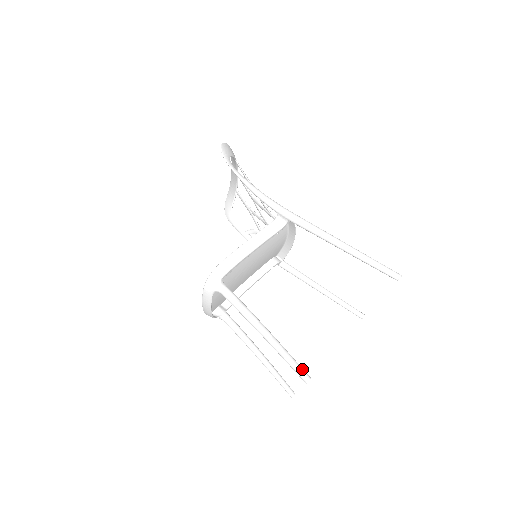
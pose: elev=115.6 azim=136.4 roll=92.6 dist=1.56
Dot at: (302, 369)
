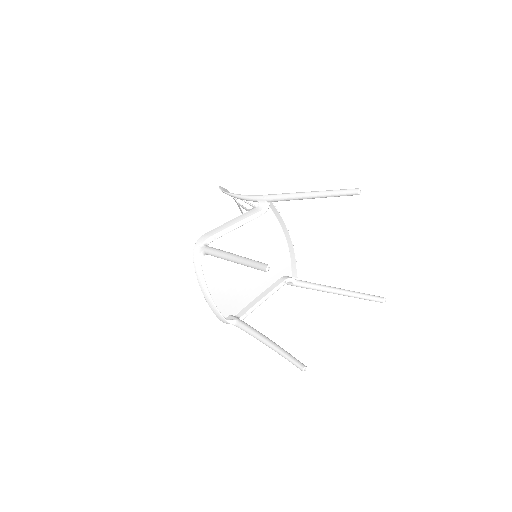
Dot at: (263, 263)
